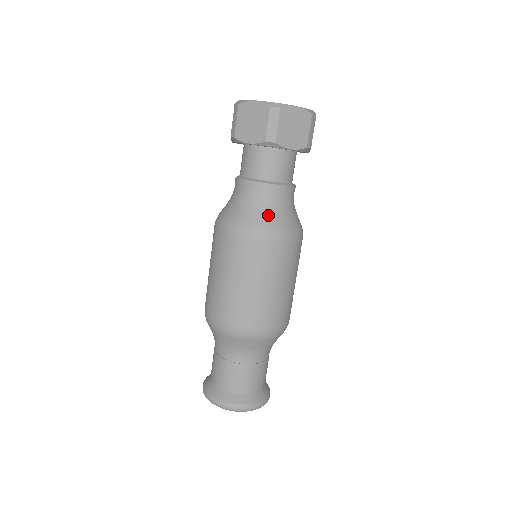
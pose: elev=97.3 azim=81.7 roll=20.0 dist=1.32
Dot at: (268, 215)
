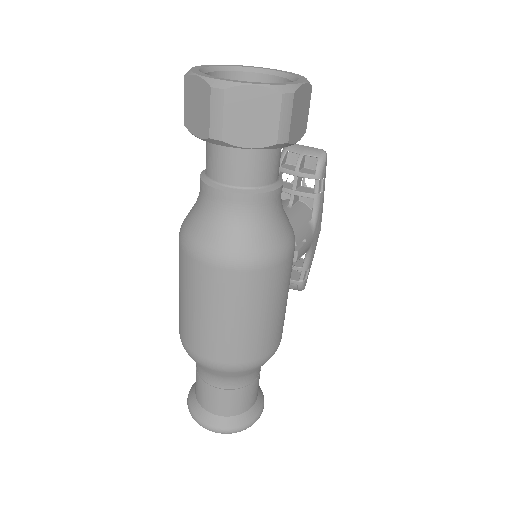
Dot at: (225, 234)
